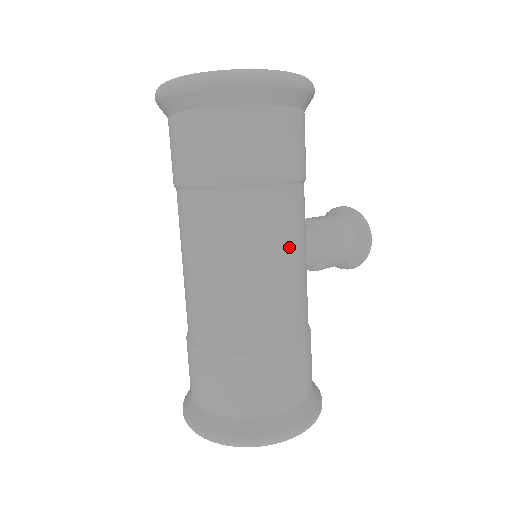
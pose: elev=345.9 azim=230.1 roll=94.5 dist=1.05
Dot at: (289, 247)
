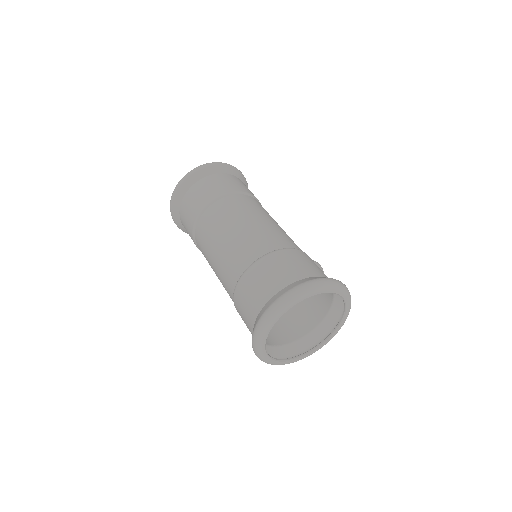
Dot at: (272, 218)
